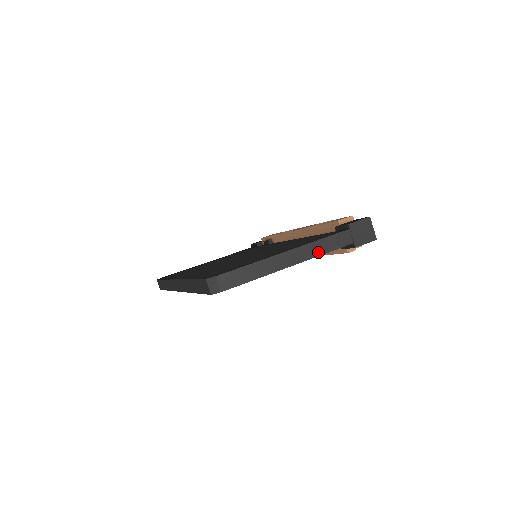
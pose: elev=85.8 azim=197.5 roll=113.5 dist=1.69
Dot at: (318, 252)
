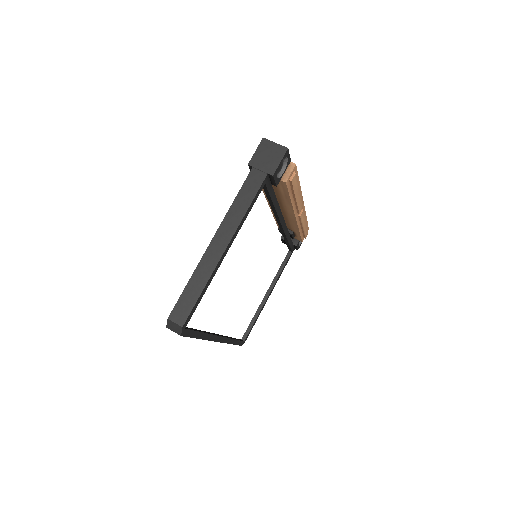
Dot at: (240, 214)
